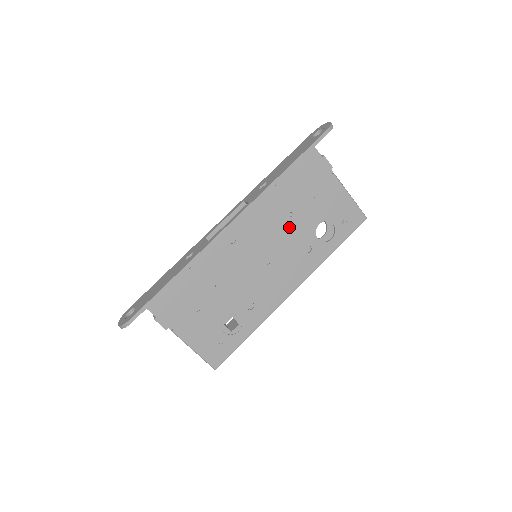
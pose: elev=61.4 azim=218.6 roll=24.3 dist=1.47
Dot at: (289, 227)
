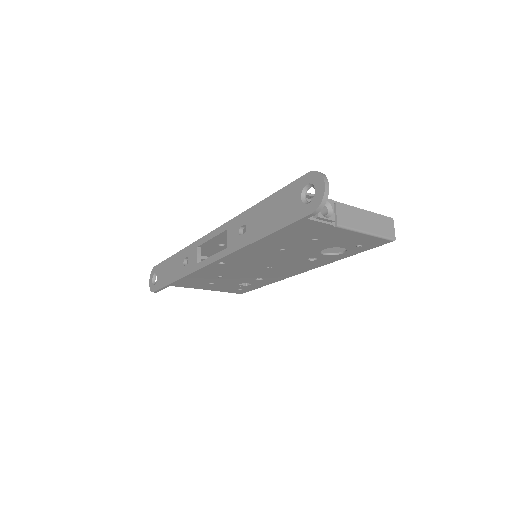
Dot at: (284, 254)
